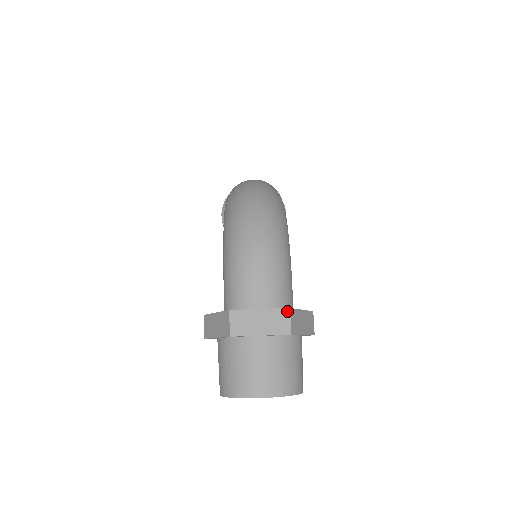
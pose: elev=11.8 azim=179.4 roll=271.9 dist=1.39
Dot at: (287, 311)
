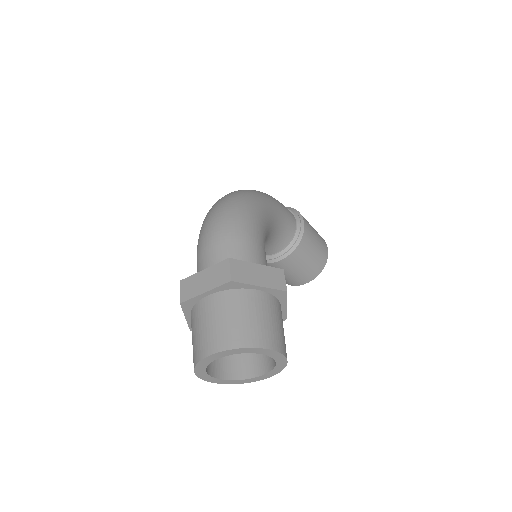
Dot at: (226, 262)
